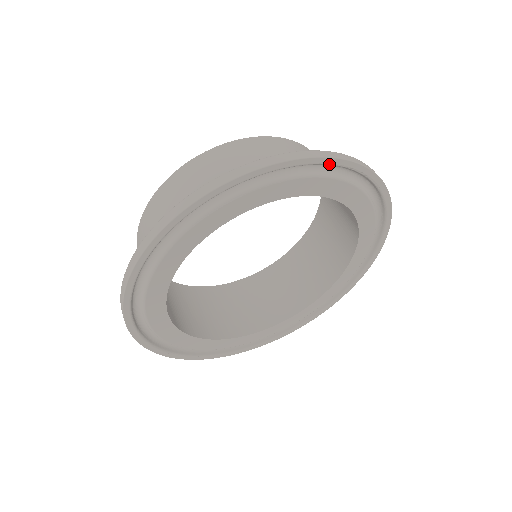
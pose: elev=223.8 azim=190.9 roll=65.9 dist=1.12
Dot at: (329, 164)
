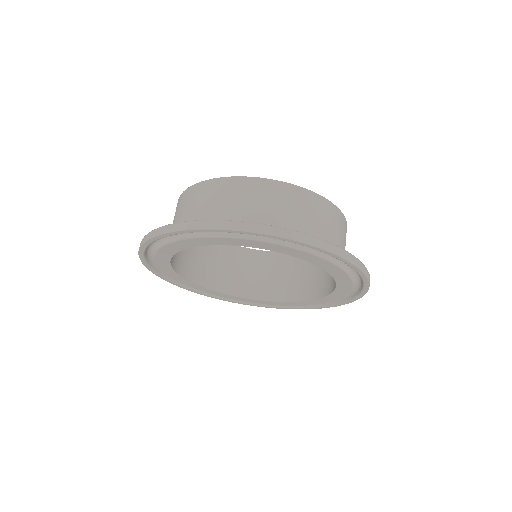
Dot at: occluded
